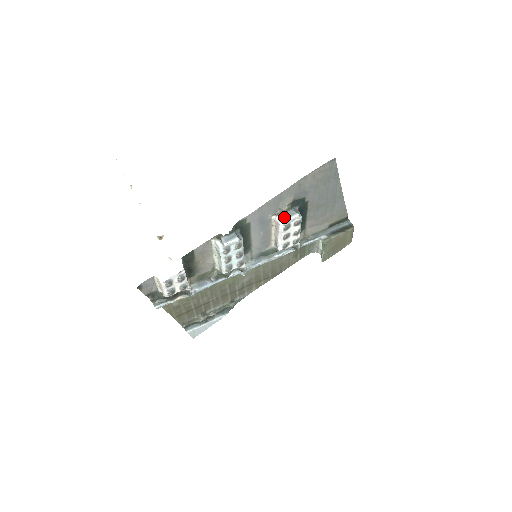
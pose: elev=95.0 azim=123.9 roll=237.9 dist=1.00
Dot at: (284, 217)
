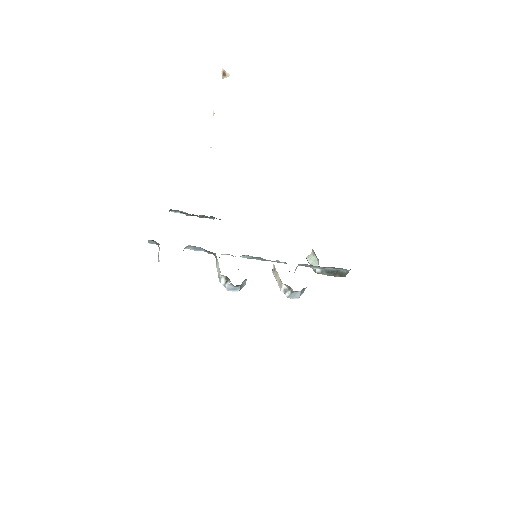
Dot at: (288, 294)
